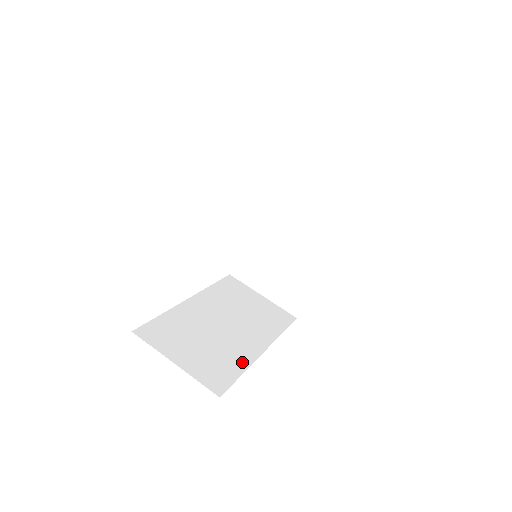
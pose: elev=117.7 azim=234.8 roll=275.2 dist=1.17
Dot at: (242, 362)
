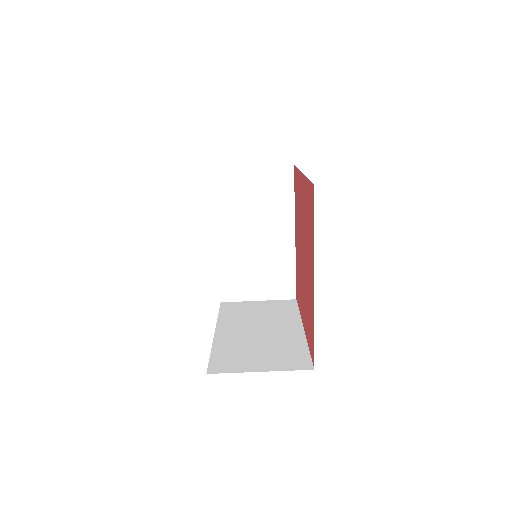
Dot at: (299, 343)
